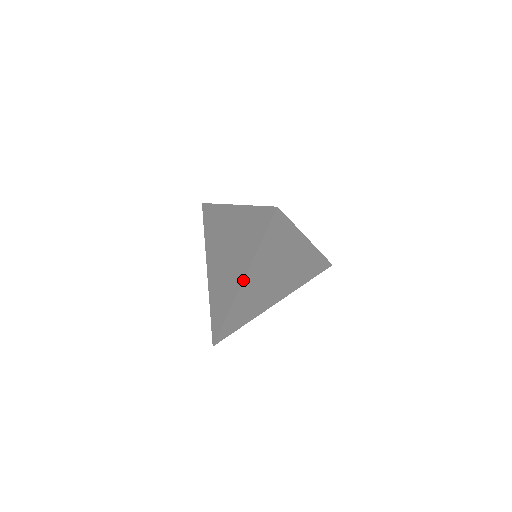
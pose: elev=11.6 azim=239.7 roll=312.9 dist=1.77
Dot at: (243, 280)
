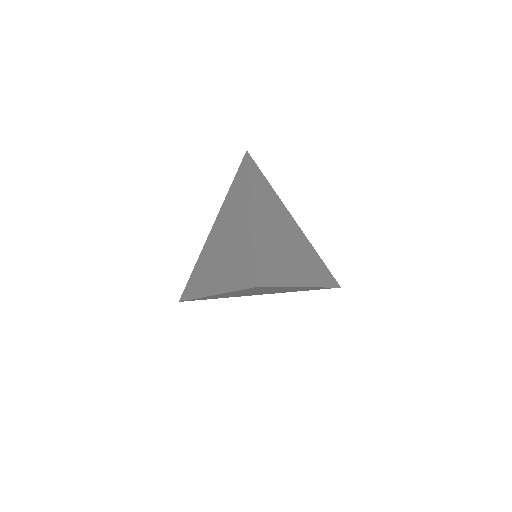
Dot at: (250, 205)
